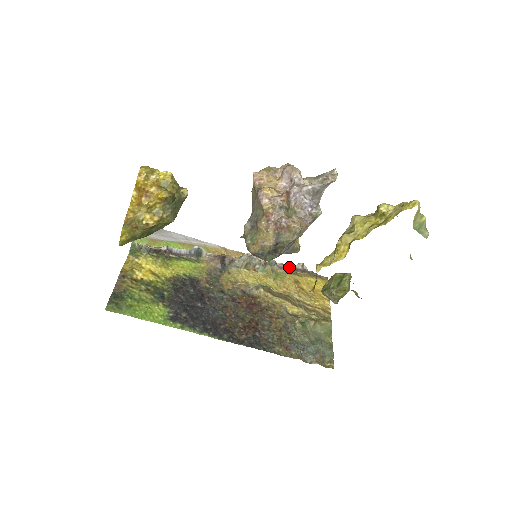
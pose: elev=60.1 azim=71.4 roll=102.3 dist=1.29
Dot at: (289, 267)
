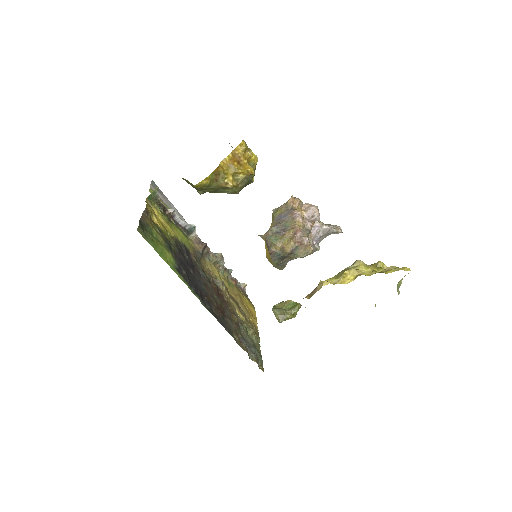
Dot at: (237, 282)
